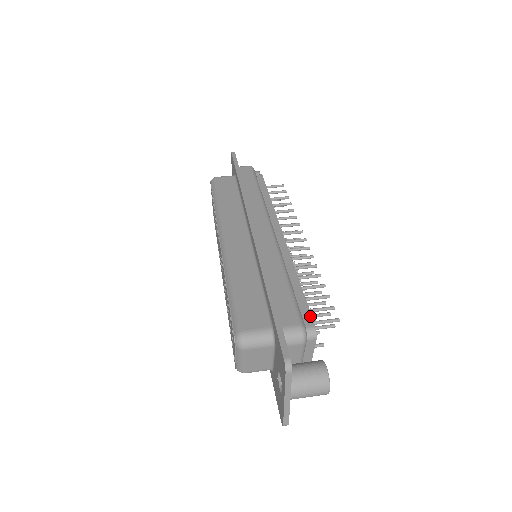
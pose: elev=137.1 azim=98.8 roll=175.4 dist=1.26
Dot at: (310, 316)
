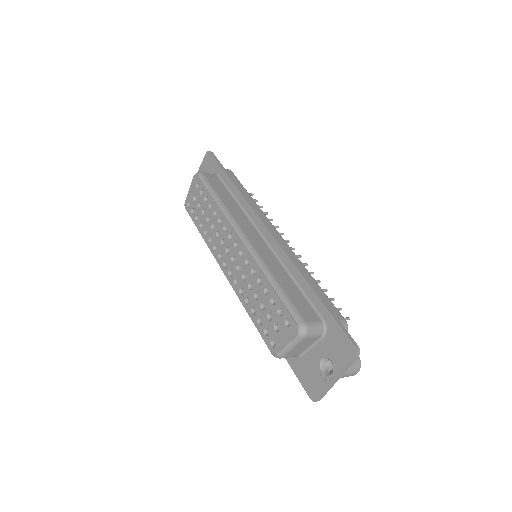
Dot at: occluded
